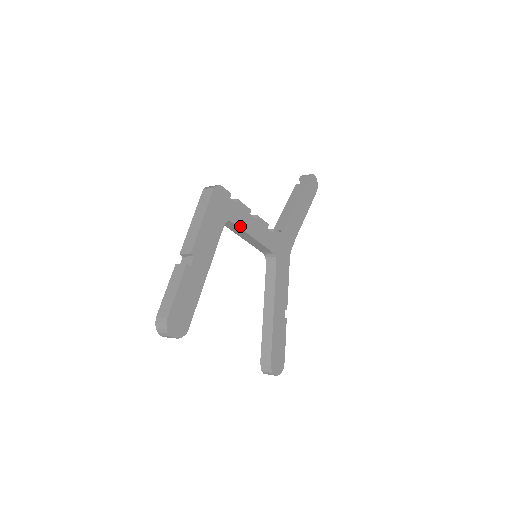
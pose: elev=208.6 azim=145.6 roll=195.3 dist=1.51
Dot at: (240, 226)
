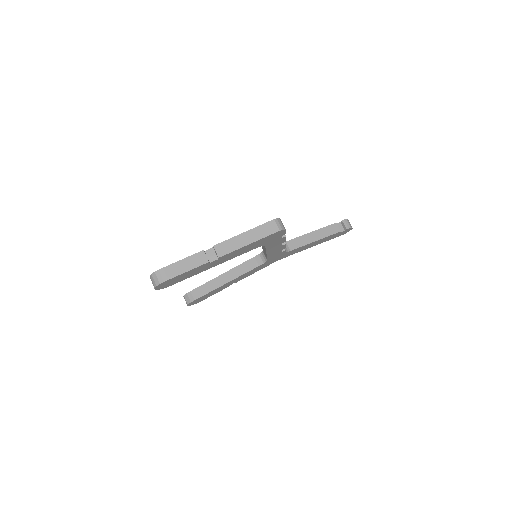
Dot at: (267, 248)
